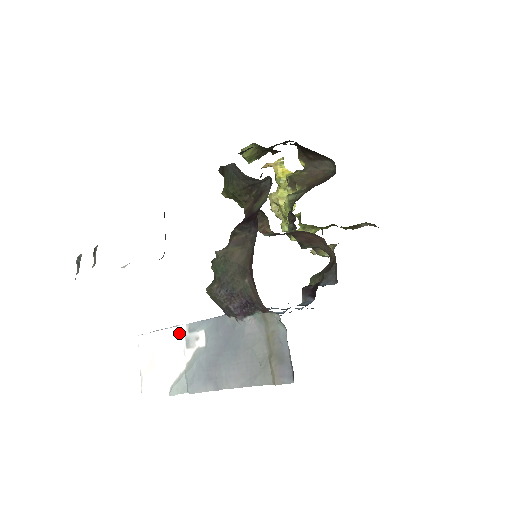
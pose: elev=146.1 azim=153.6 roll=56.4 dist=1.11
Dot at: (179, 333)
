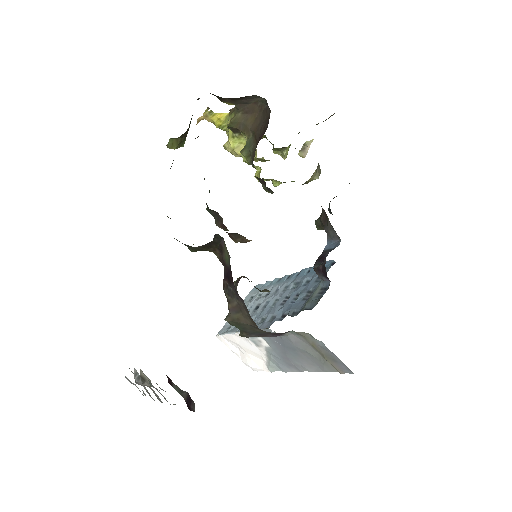
Dot at: (244, 337)
